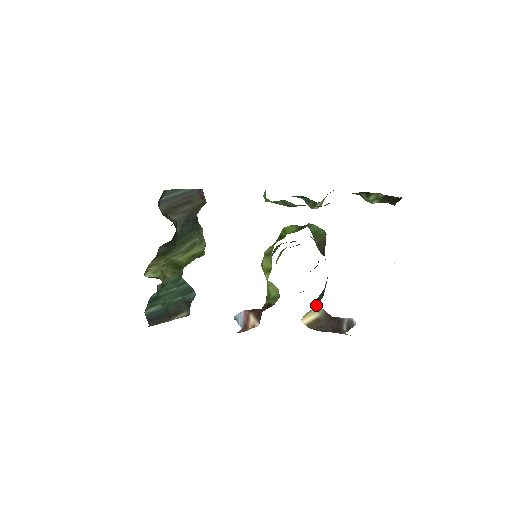
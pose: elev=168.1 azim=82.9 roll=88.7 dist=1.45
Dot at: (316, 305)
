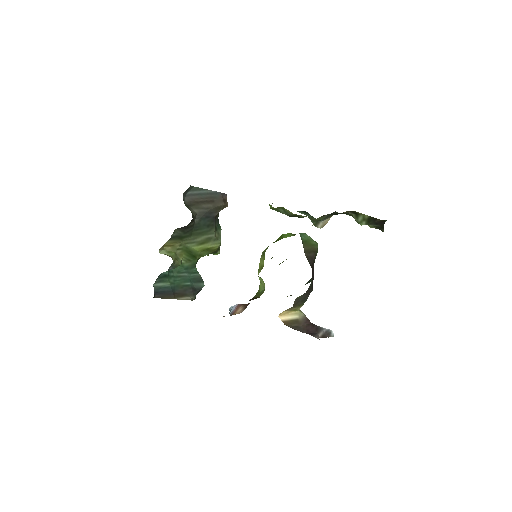
Dot at: (295, 306)
